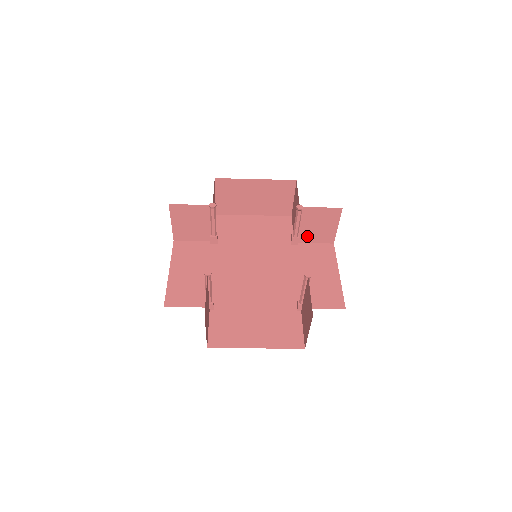
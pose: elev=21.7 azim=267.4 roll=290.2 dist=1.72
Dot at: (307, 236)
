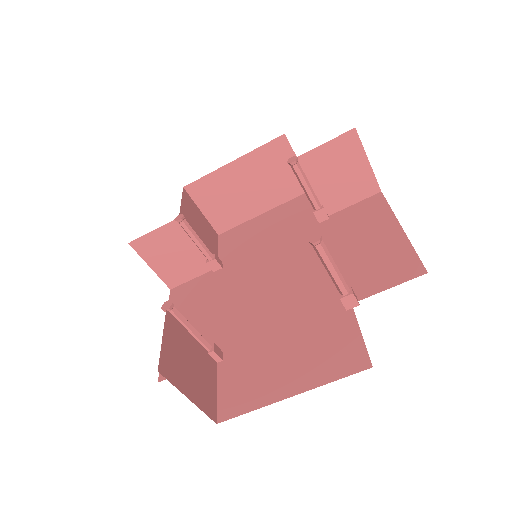
Dot at: (334, 199)
